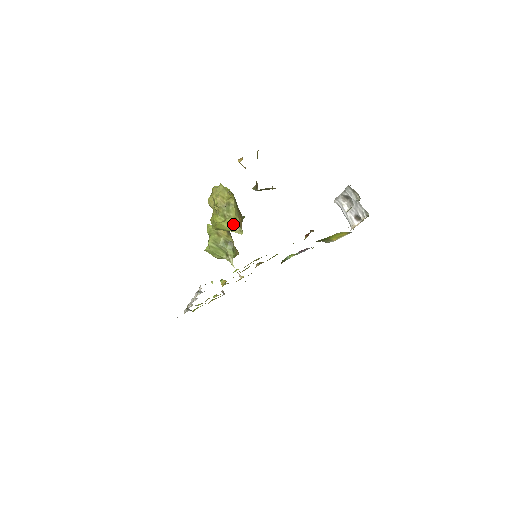
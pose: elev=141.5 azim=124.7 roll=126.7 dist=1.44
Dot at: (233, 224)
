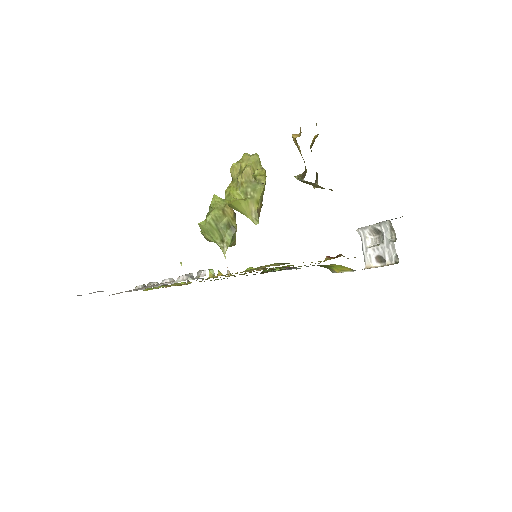
Dot at: (252, 208)
